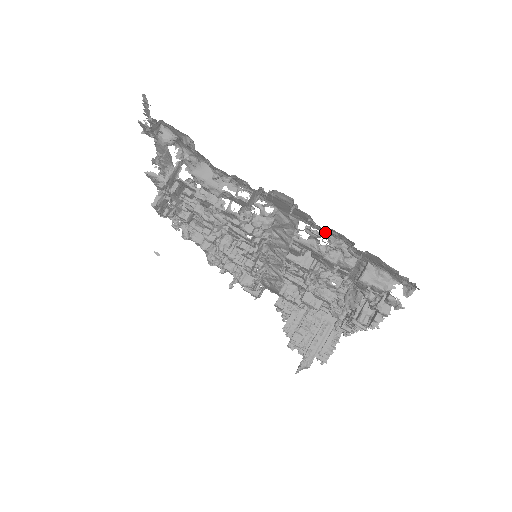
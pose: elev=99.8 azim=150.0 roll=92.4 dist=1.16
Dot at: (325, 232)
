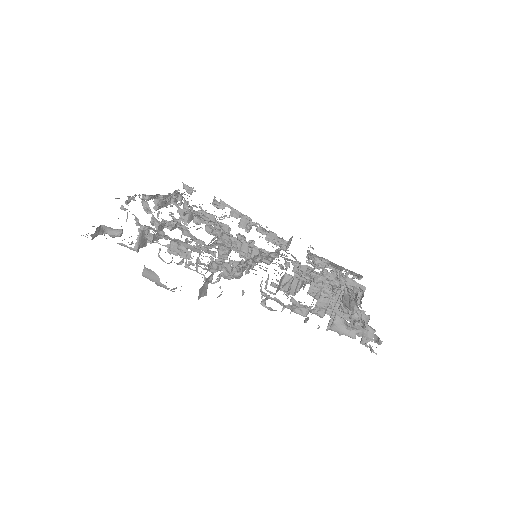
Dot at: (286, 294)
